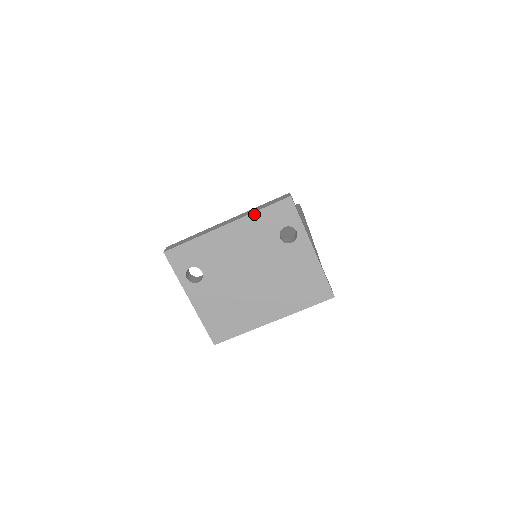
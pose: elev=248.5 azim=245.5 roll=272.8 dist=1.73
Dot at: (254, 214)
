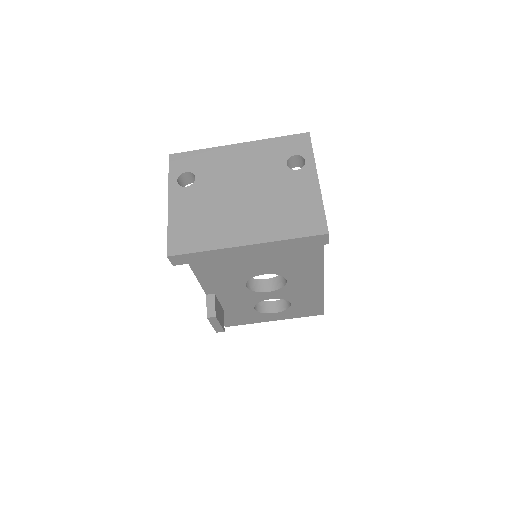
Dot at: (269, 140)
